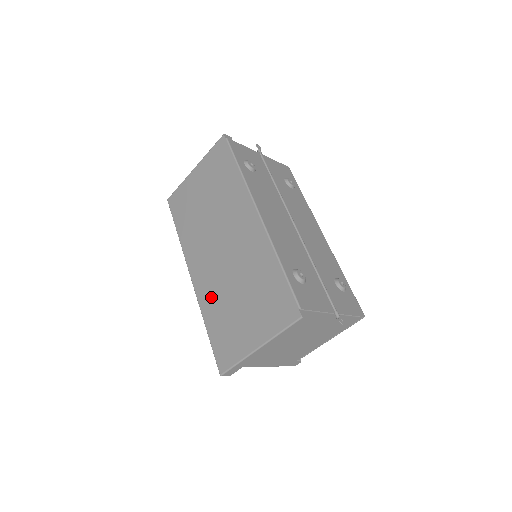
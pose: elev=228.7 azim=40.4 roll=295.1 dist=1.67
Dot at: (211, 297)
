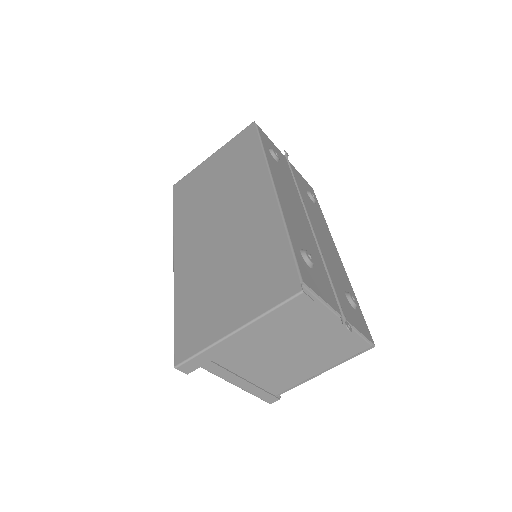
Dot at: (191, 277)
